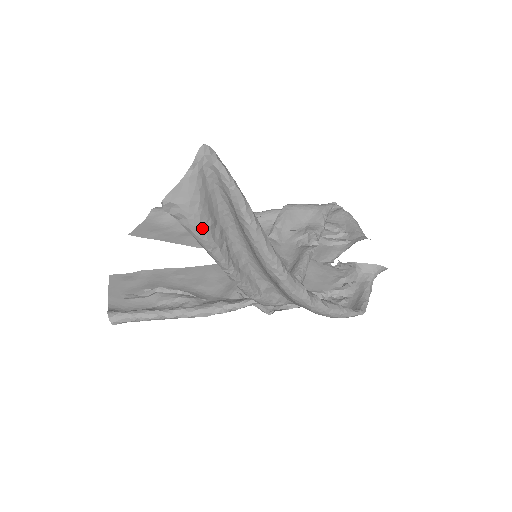
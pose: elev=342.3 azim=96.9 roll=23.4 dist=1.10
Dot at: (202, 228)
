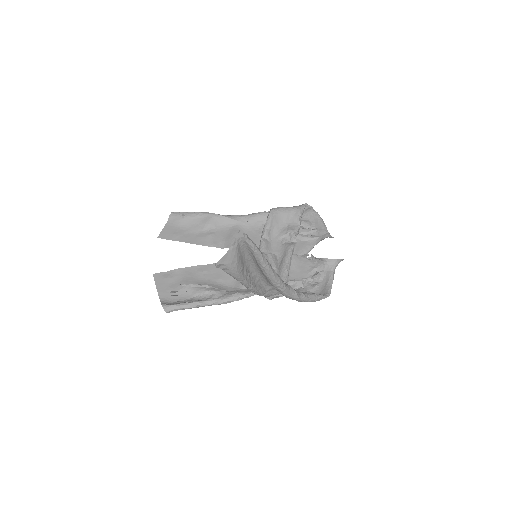
Dot at: (238, 273)
